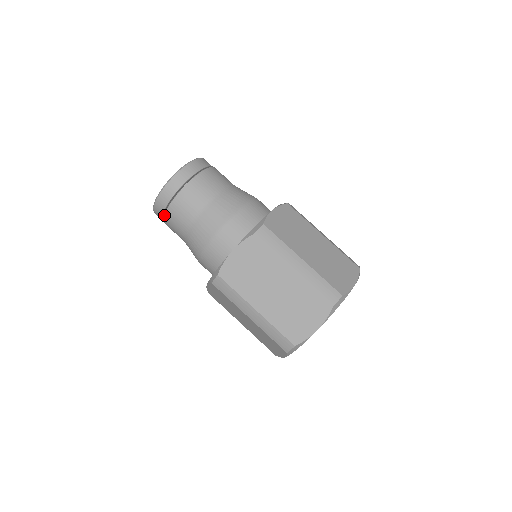
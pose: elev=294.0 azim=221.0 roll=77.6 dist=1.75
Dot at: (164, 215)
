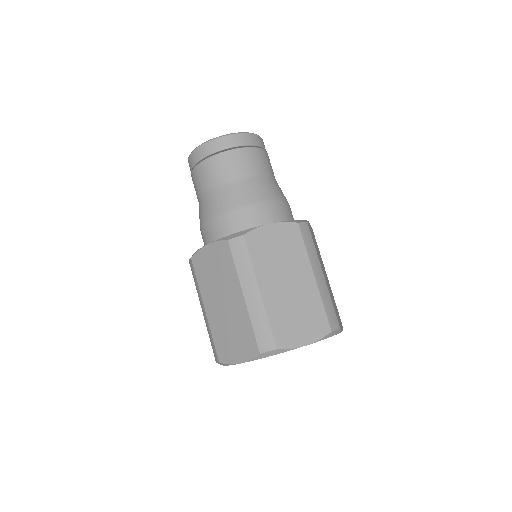
Dot at: (210, 157)
